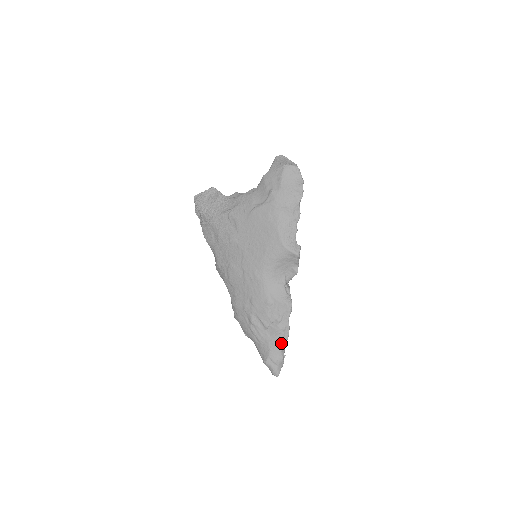
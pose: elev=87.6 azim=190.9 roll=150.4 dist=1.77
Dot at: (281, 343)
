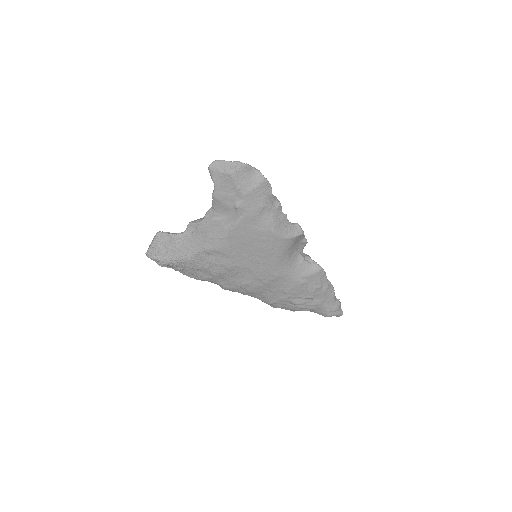
Dot at: (332, 297)
